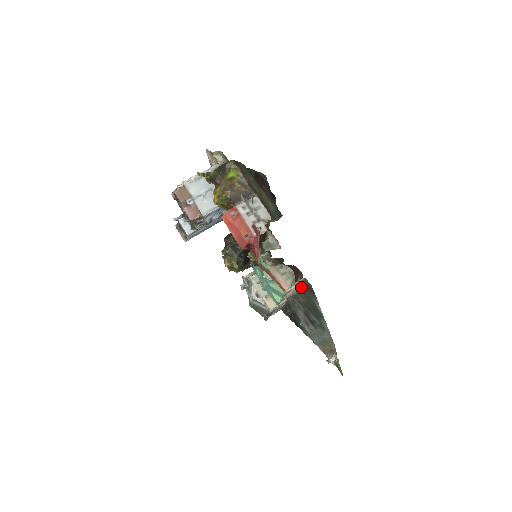
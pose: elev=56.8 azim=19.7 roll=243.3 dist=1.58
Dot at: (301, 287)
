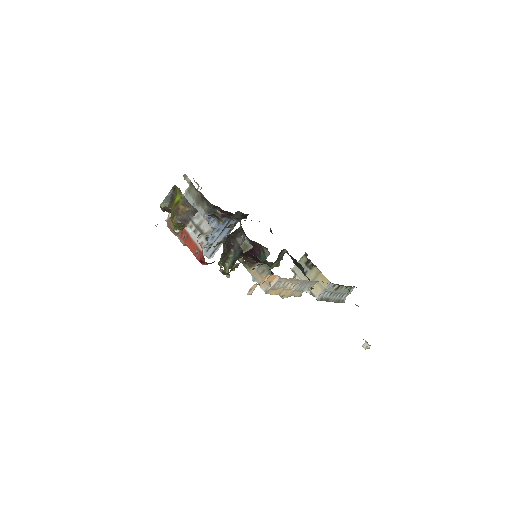
Dot at: (289, 279)
